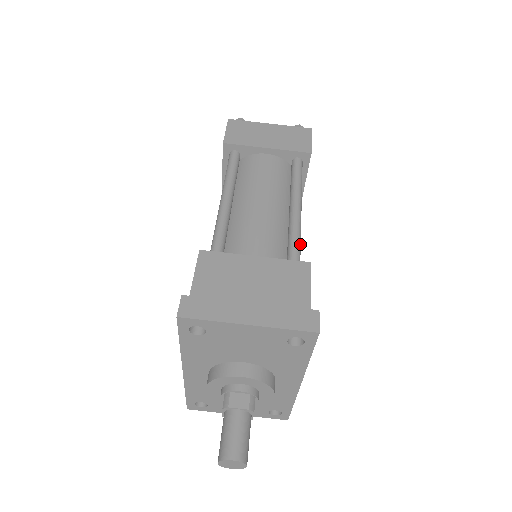
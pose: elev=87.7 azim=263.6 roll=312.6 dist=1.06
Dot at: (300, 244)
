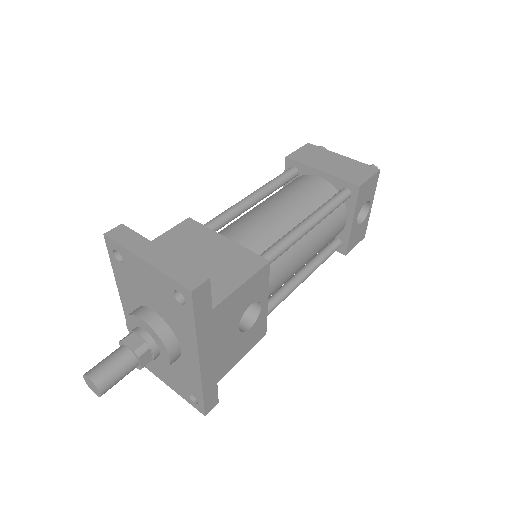
Dot at: (282, 249)
